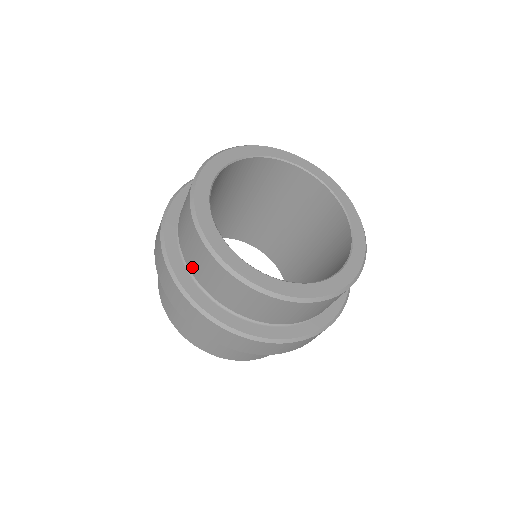
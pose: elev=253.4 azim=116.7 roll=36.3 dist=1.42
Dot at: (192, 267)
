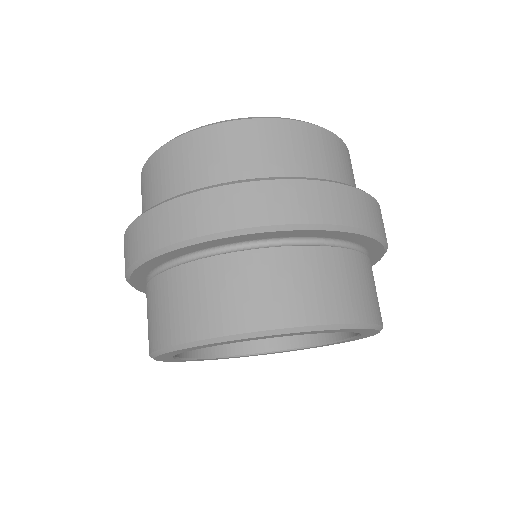
Dot at: (167, 192)
